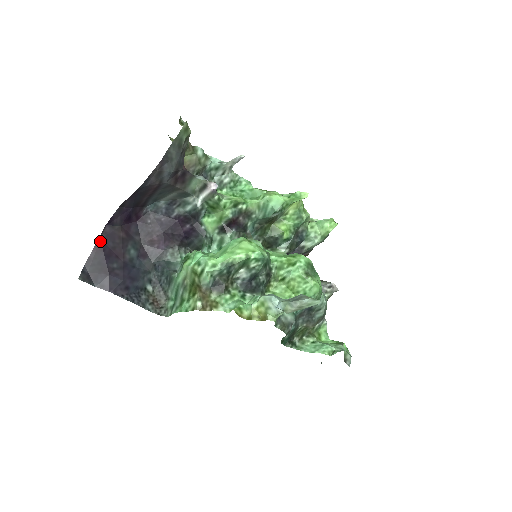
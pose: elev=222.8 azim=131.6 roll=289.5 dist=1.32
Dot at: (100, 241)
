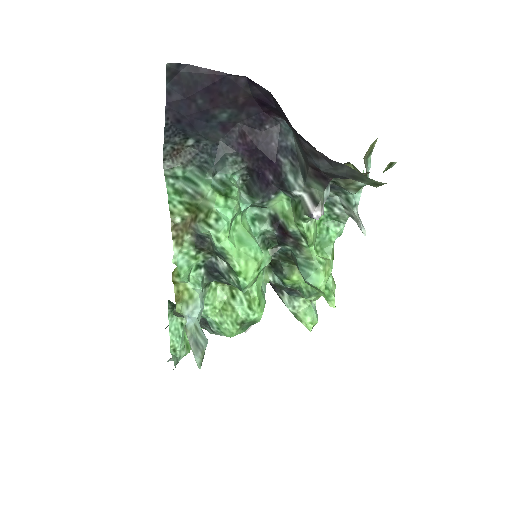
Dot at: (224, 76)
